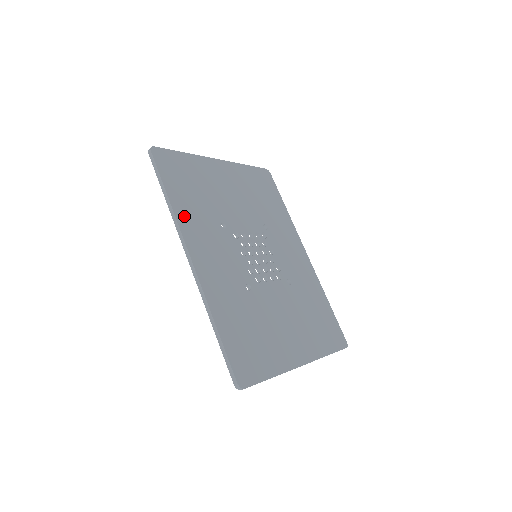
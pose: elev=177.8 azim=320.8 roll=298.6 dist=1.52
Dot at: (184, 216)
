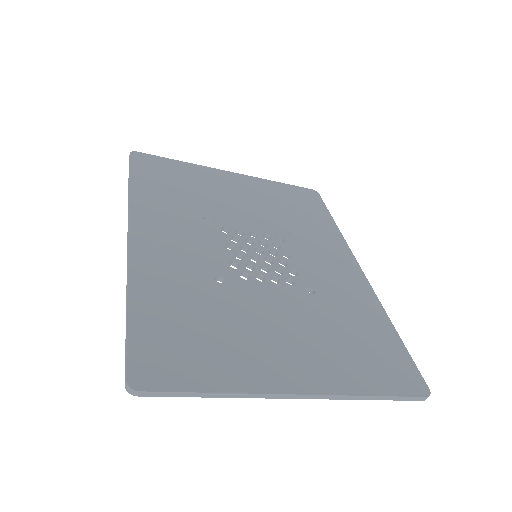
Dot at: (144, 202)
